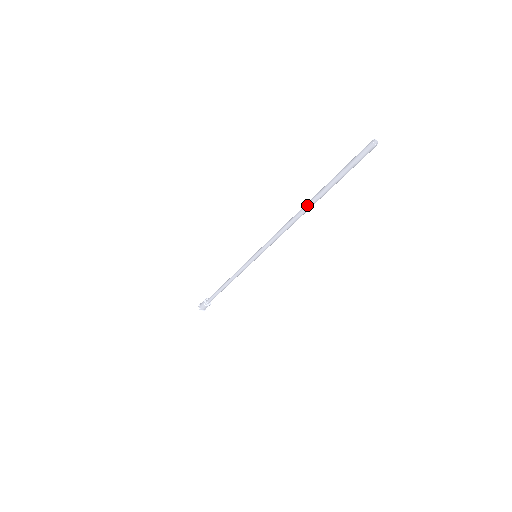
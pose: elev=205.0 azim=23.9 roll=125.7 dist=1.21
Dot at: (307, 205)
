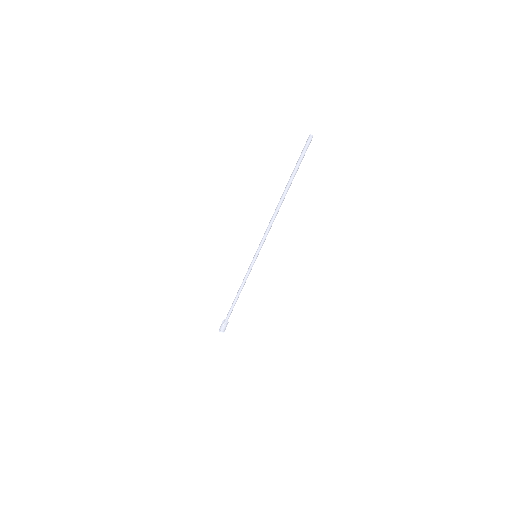
Dot at: (283, 197)
